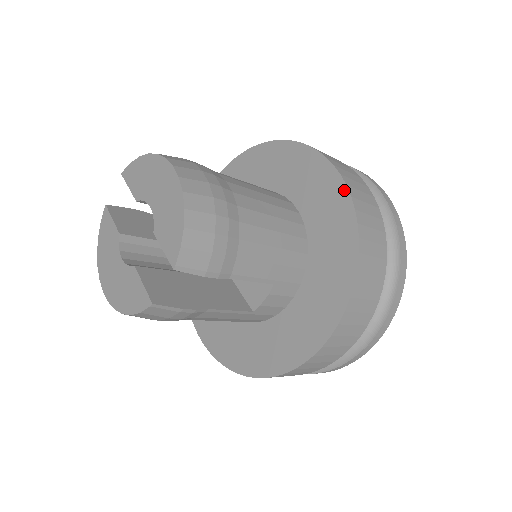
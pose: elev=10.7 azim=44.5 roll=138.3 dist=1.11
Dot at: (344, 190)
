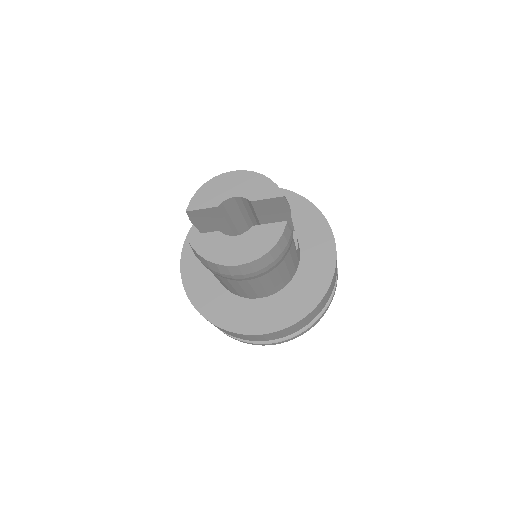
Dot at: occluded
